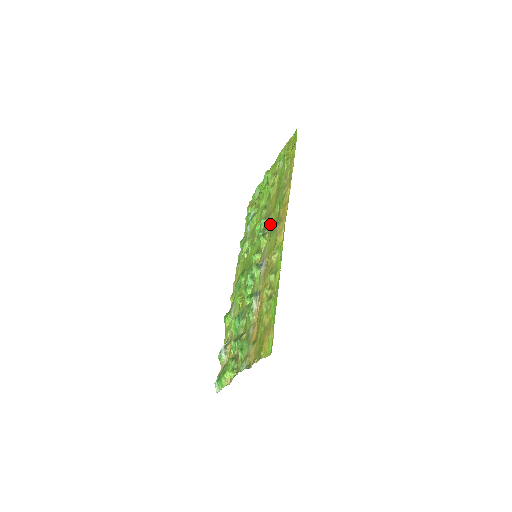
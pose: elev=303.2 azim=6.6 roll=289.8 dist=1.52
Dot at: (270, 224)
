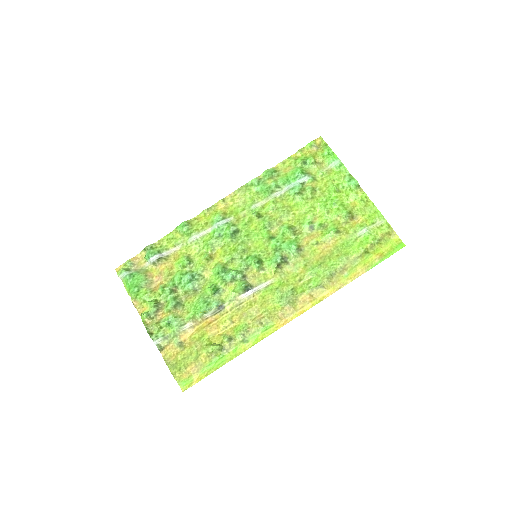
Dot at: (291, 268)
